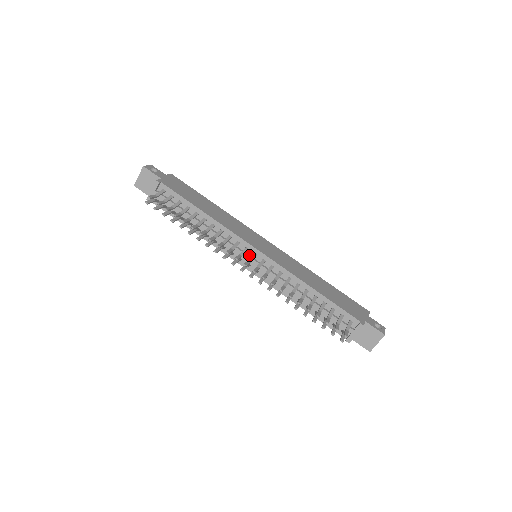
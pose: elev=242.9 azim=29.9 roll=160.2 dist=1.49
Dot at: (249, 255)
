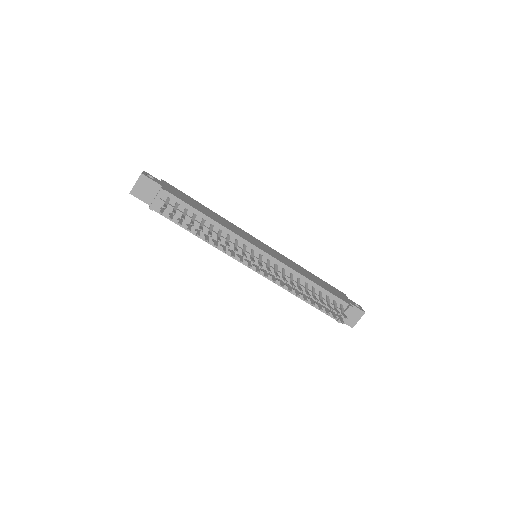
Dot at: (255, 256)
